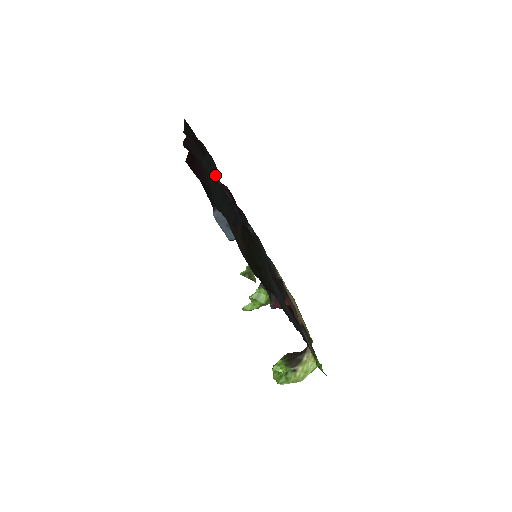
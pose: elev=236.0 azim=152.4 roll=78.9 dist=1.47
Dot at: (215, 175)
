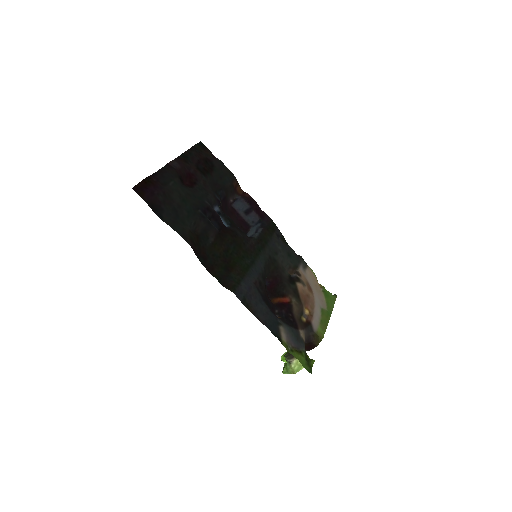
Dot at: (228, 186)
